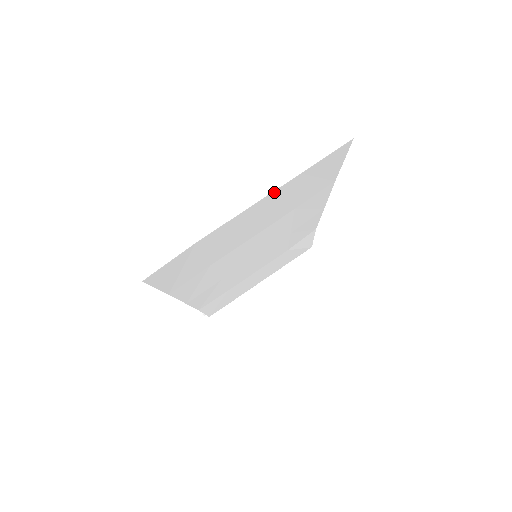
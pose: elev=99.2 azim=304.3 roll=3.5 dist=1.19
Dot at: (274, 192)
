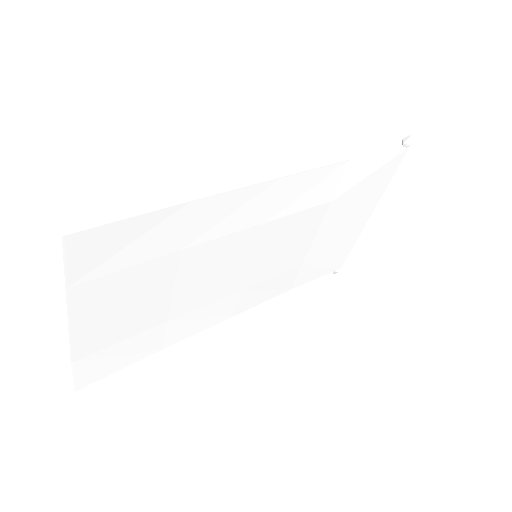
Dot at: (72, 309)
